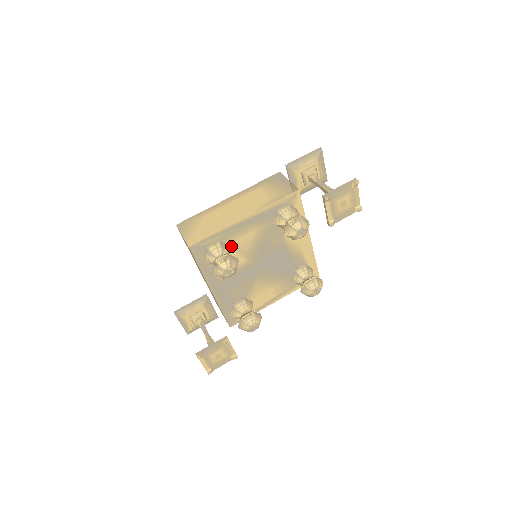
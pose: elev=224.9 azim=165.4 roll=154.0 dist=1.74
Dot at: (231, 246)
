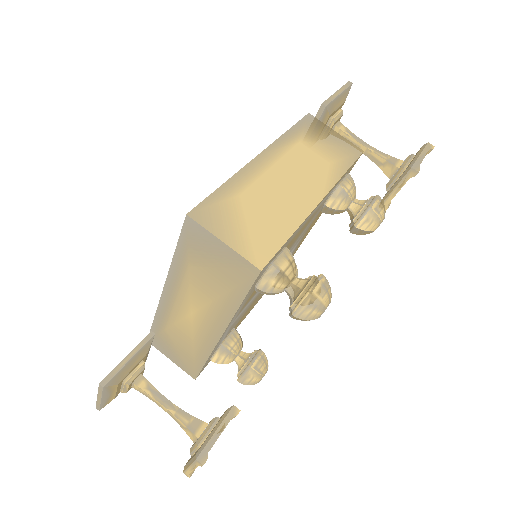
Dot at: occluded
